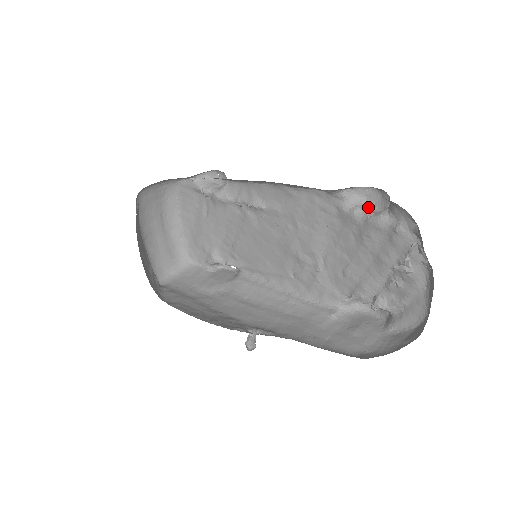
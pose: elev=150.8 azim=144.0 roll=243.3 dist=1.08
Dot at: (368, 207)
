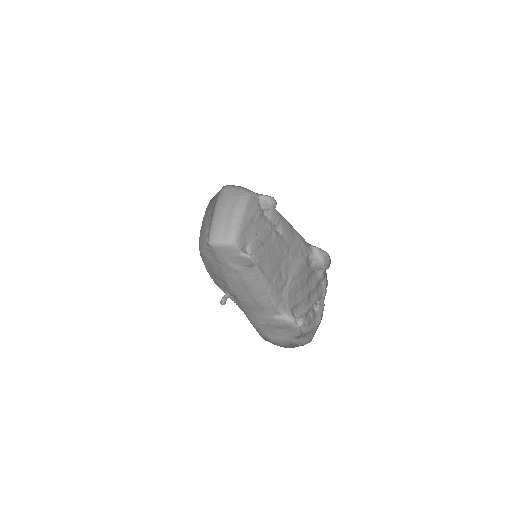
Dot at: (321, 264)
